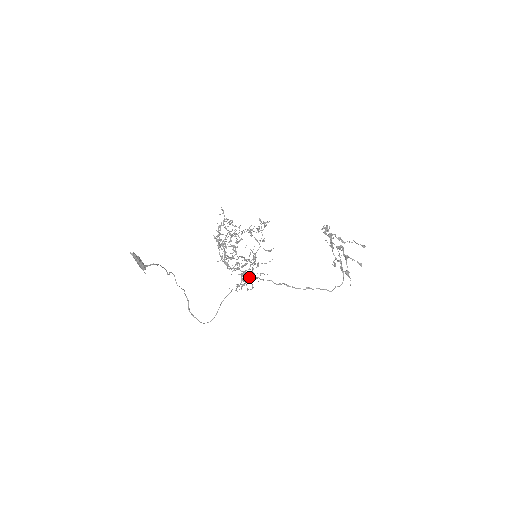
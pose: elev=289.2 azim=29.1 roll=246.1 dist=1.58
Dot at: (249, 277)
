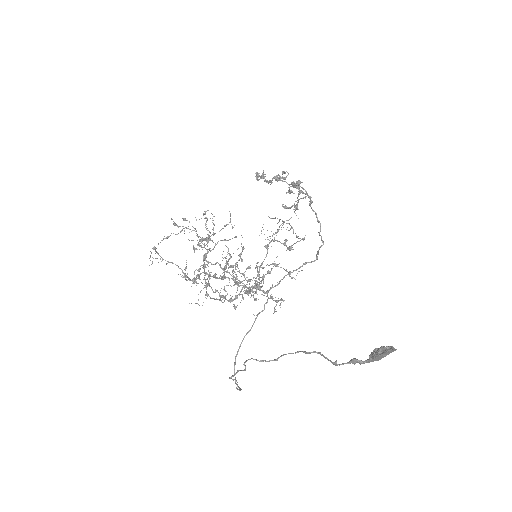
Dot at: (277, 282)
